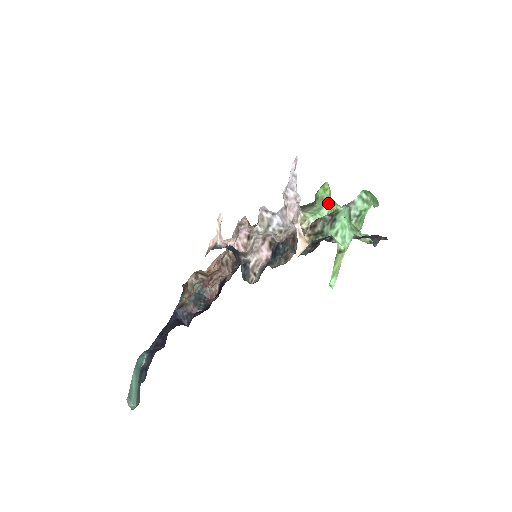
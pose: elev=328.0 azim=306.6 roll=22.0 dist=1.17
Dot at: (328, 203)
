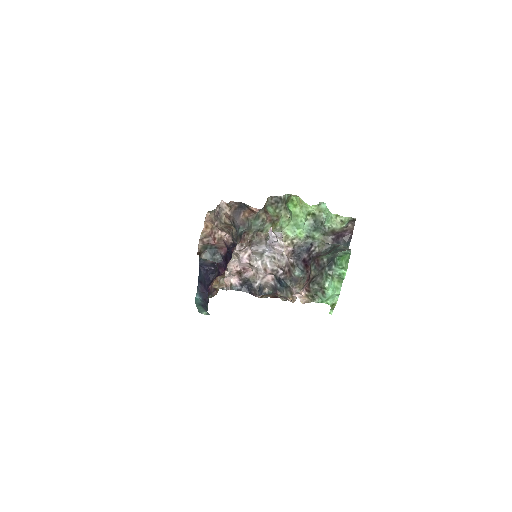
Dot at: (302, 220)
